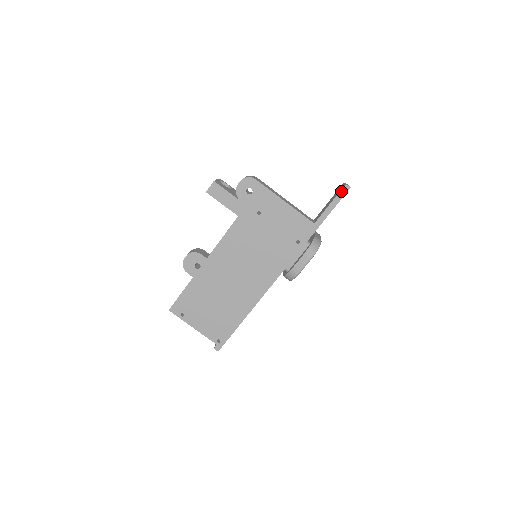
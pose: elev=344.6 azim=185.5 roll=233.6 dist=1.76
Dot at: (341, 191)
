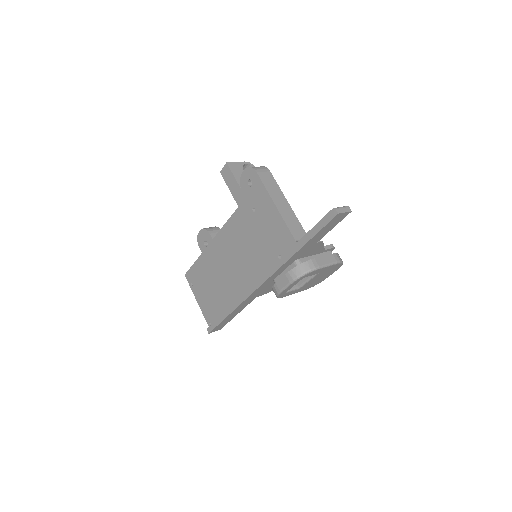
Dot at: (328, 214)
